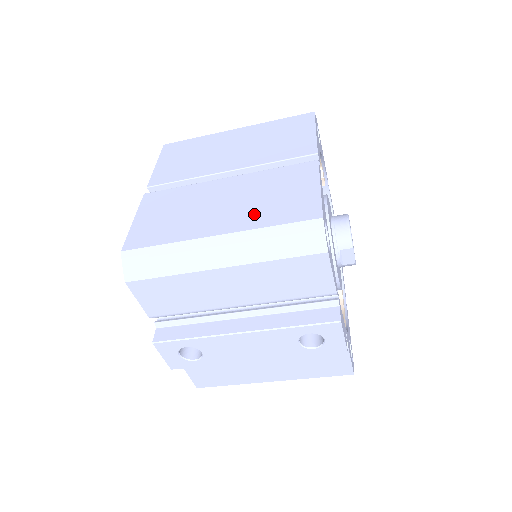
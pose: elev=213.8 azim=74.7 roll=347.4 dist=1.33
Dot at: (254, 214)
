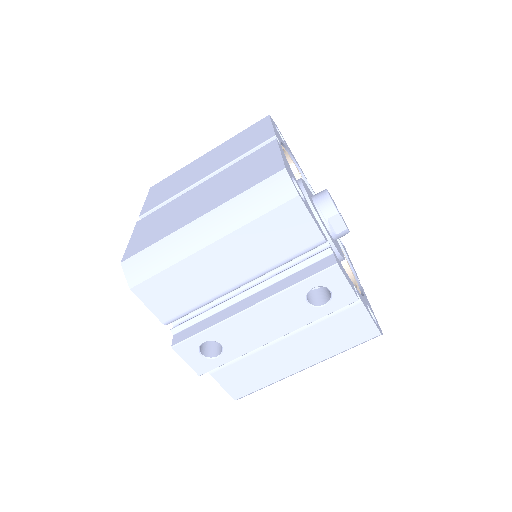
Dot at: (228, 192)
